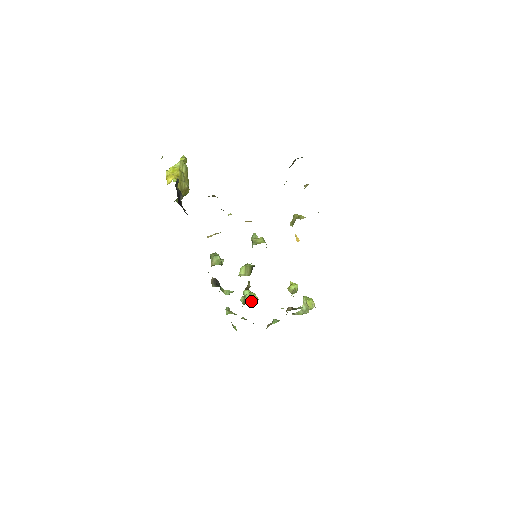
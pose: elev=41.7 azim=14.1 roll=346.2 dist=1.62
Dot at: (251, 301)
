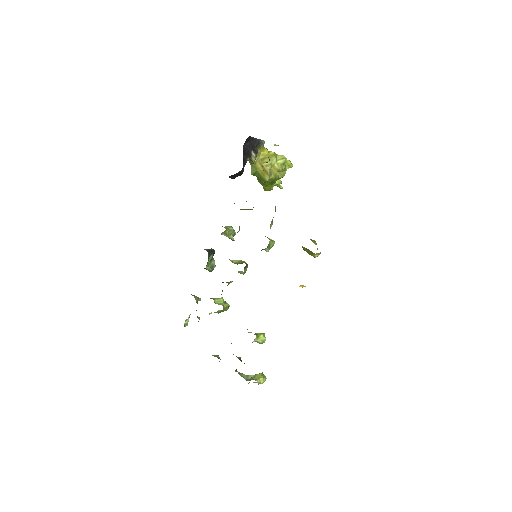
Dot at: (217, 303)
